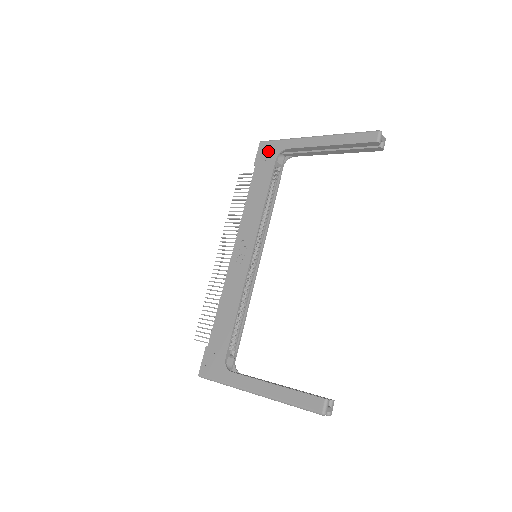
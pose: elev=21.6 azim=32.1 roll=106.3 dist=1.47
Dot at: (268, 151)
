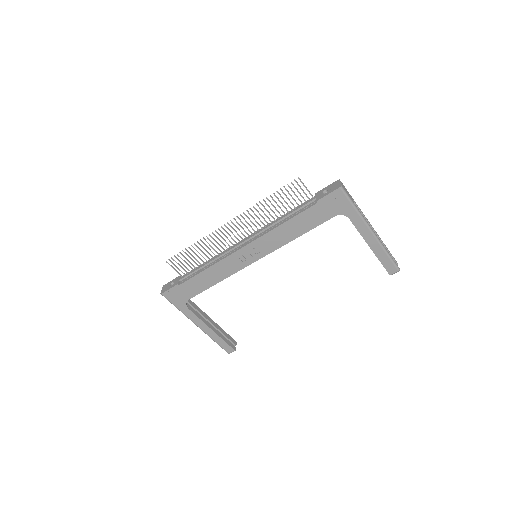
Dot at: (337, 204)
